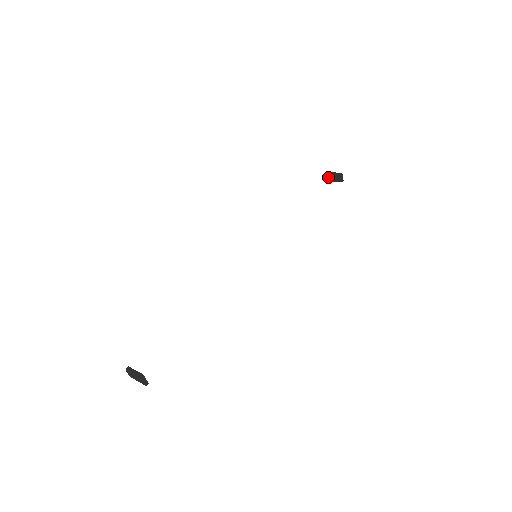
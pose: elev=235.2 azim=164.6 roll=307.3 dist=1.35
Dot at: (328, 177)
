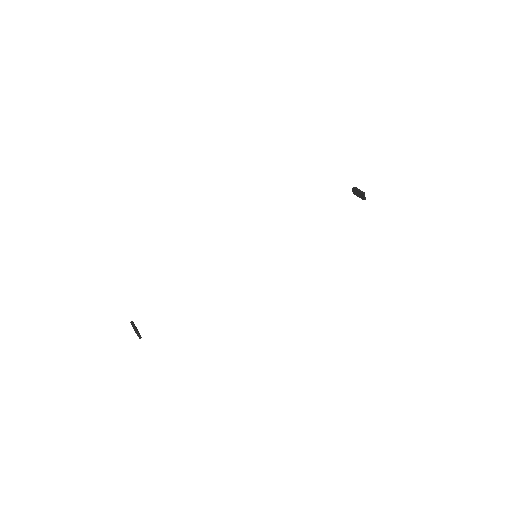
Dot at: (354, 191)
